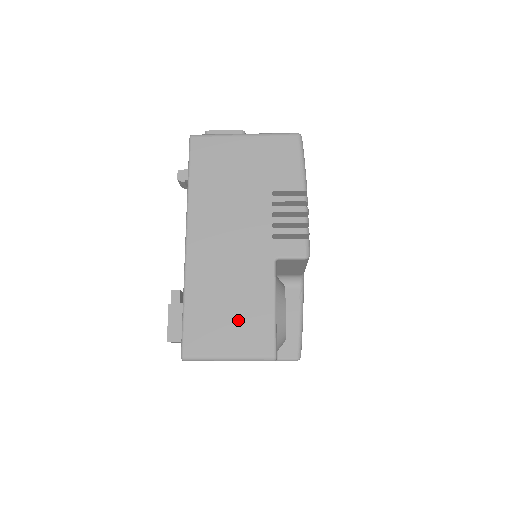
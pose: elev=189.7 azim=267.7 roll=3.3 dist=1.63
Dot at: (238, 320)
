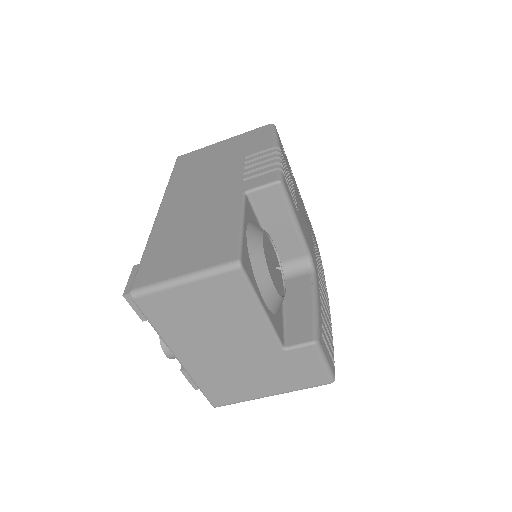
Dot at: (199, 244)
